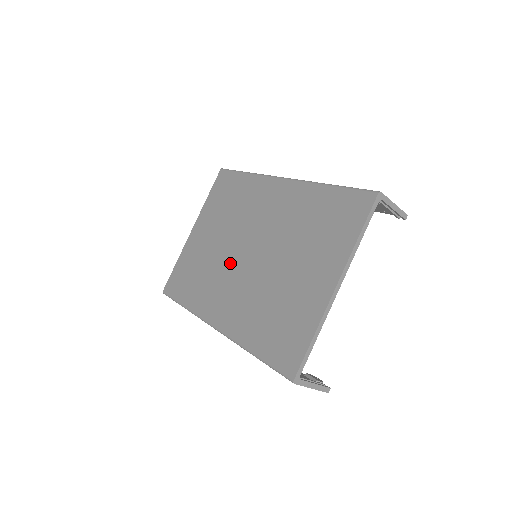
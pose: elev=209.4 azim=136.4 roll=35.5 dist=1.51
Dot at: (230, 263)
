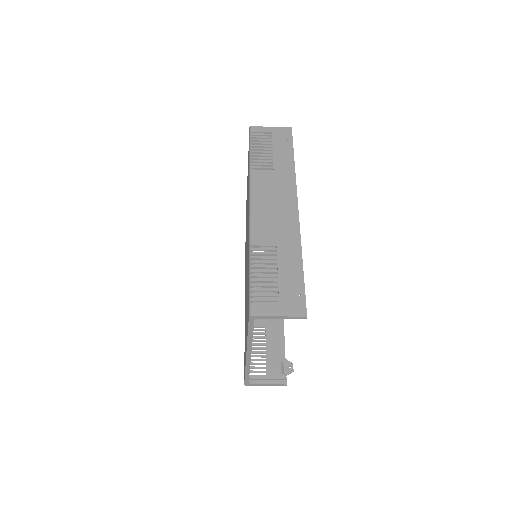
Dot at: (246, 250)
